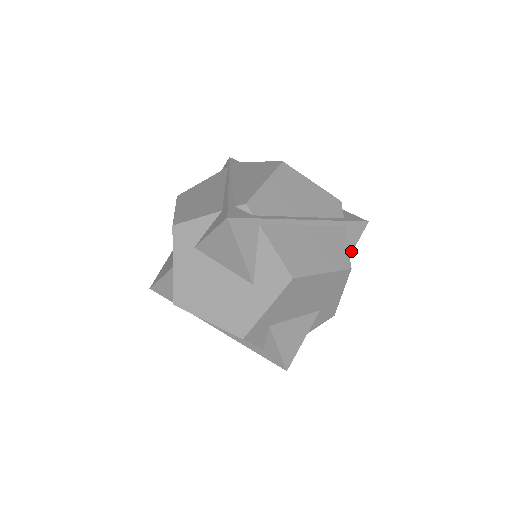
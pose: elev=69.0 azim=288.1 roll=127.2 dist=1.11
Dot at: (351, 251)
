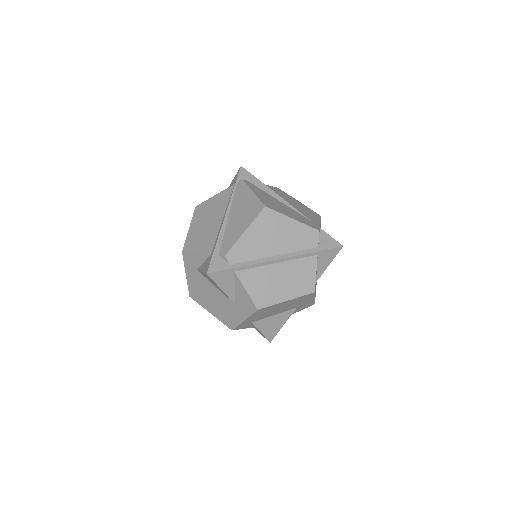
Dot at: (325, 268)
